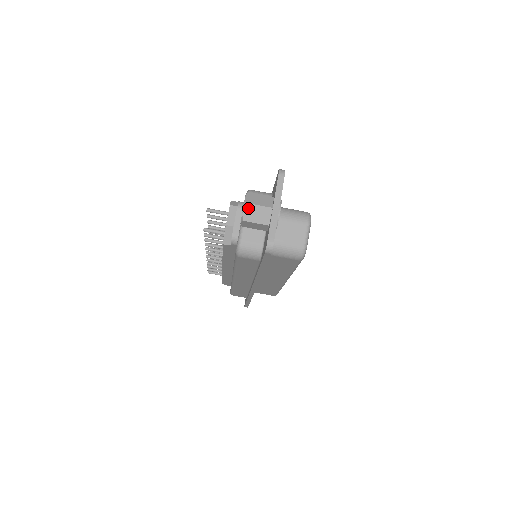
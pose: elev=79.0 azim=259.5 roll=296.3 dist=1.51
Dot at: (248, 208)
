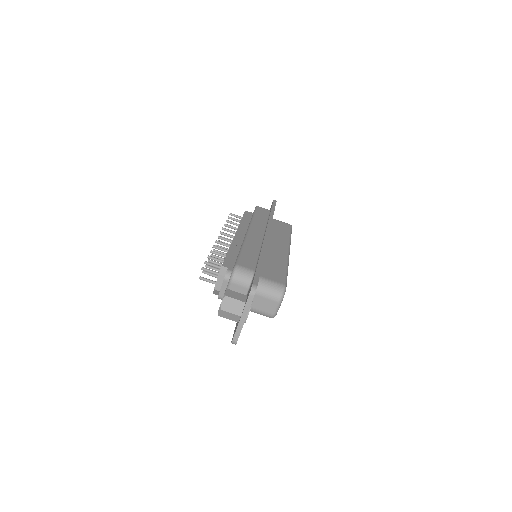
Dot at: (222, 312)
